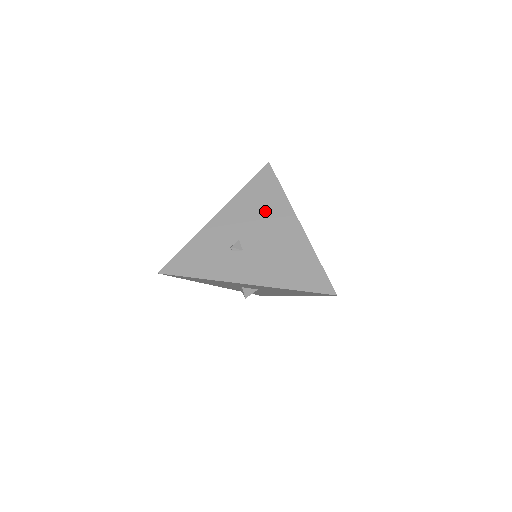
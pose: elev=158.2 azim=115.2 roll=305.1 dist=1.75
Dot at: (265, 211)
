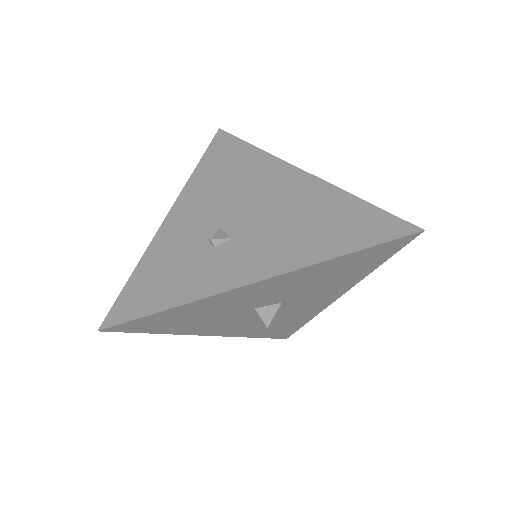
Dot at: (242, 178)
